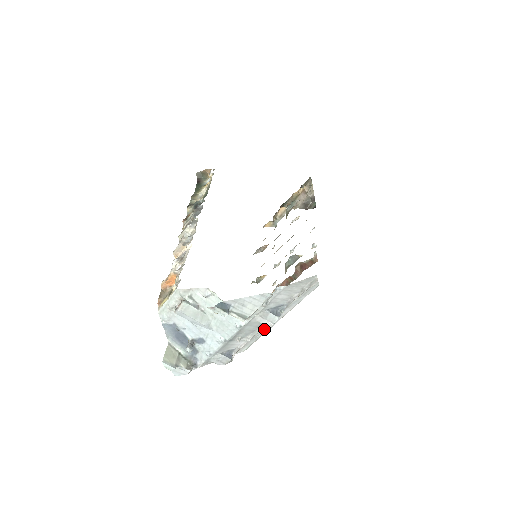
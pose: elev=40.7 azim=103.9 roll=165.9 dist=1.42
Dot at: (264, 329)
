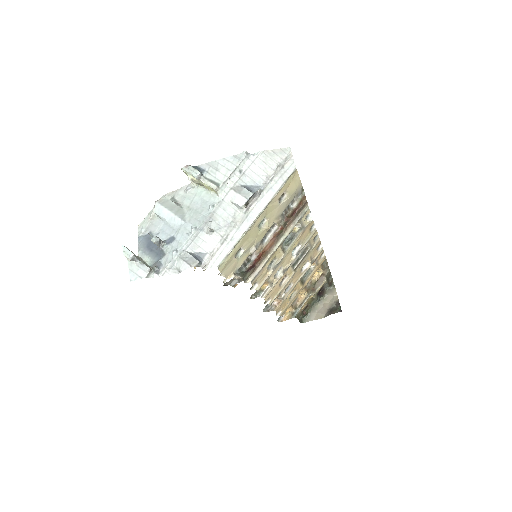
Dot at: (240, 226)
